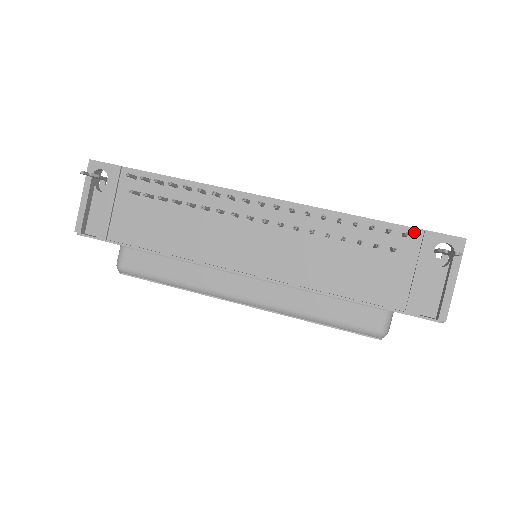
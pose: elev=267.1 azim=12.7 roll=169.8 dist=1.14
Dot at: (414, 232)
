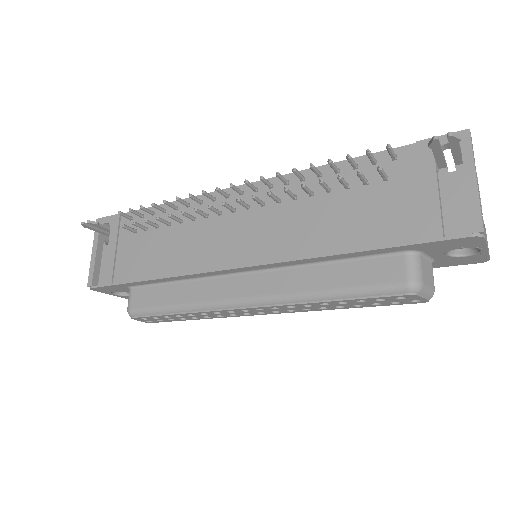
Dot at: (404, 150)
